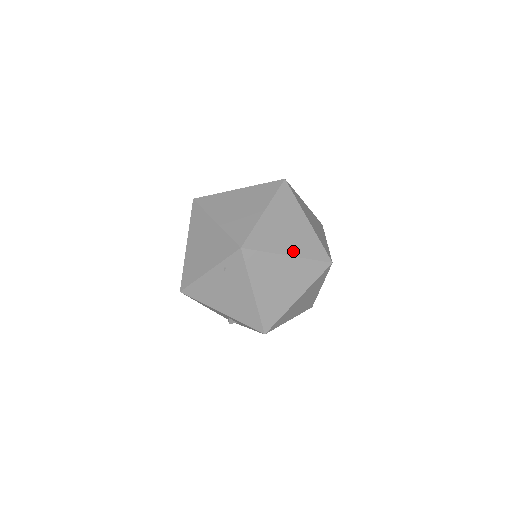
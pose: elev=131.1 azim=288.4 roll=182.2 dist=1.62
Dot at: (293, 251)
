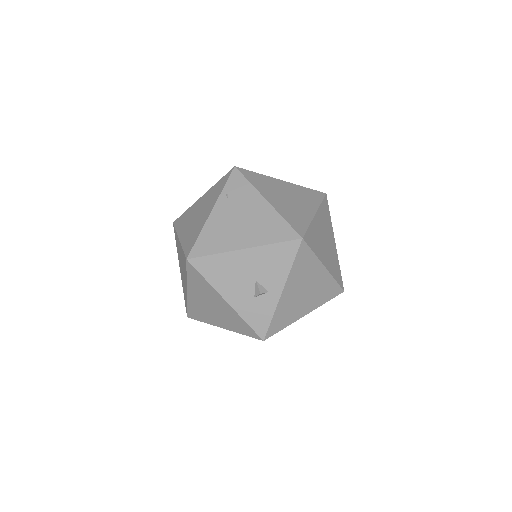
Dot at: occluded
